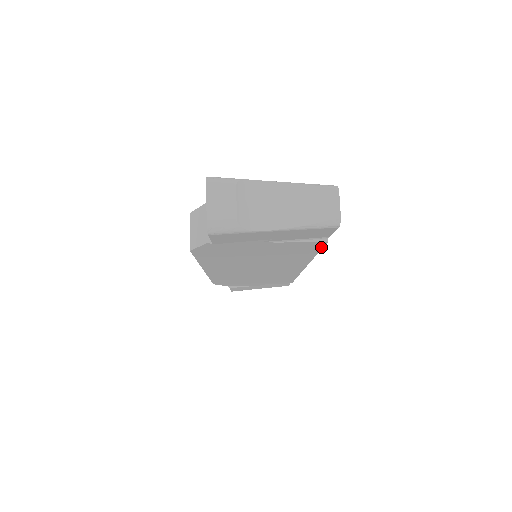
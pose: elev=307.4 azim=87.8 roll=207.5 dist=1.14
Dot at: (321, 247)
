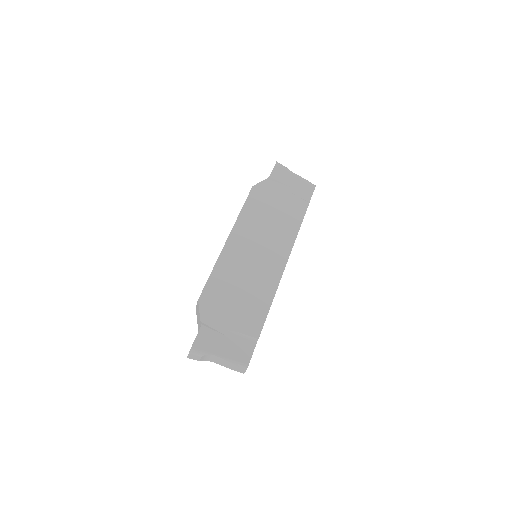
Dot at: occluded
